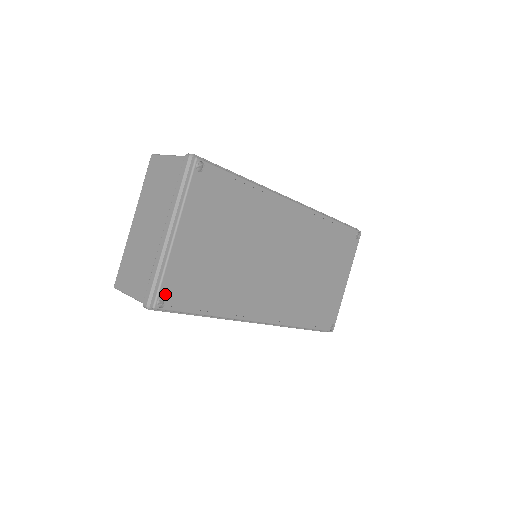
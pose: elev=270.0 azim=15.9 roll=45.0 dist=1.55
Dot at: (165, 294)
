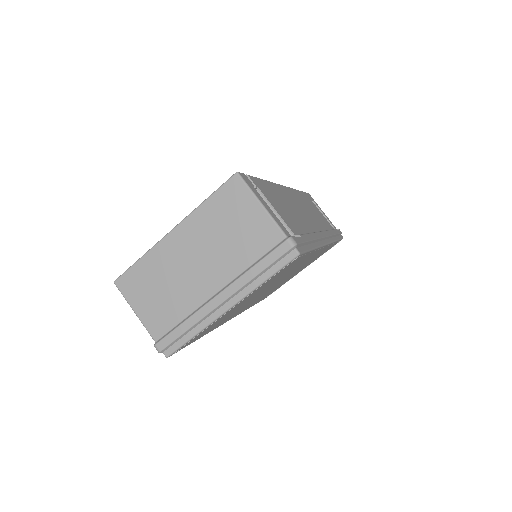
Dot at: (183, 346)
